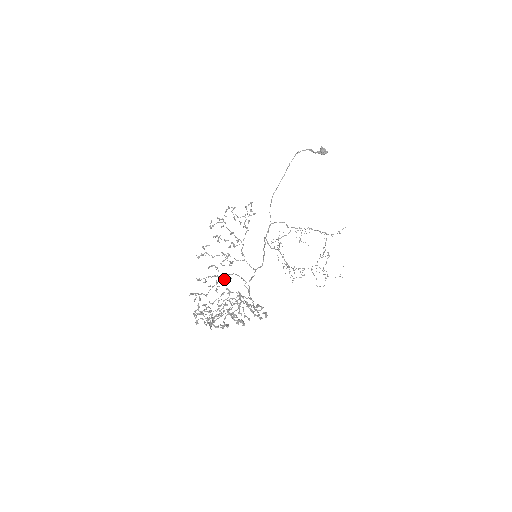
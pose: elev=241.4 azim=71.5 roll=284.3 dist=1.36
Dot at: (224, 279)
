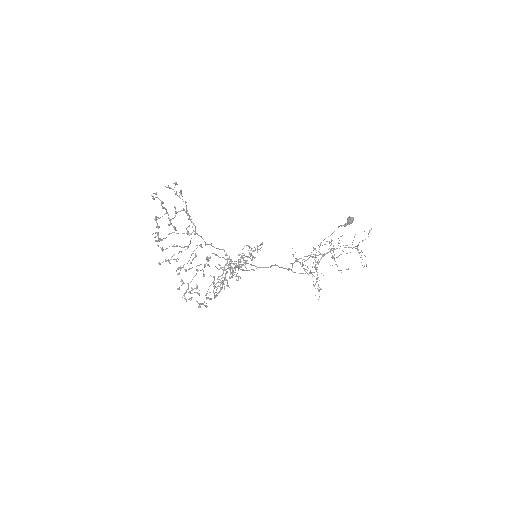
Dot at: (223, 277)
